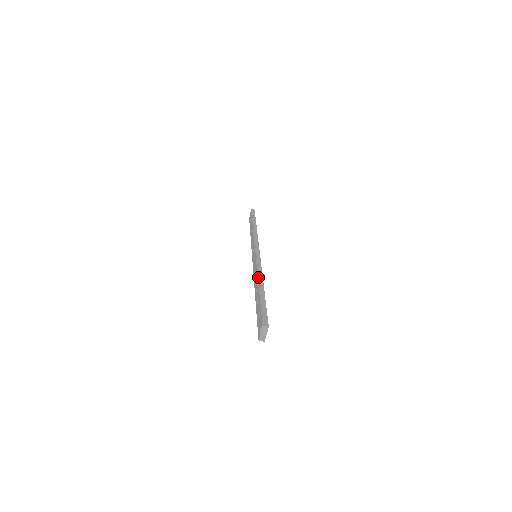
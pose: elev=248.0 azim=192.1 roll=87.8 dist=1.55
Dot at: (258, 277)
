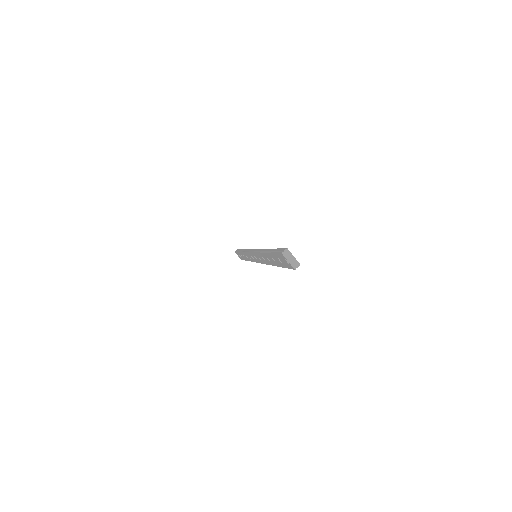
Dot at: (260, 252)
